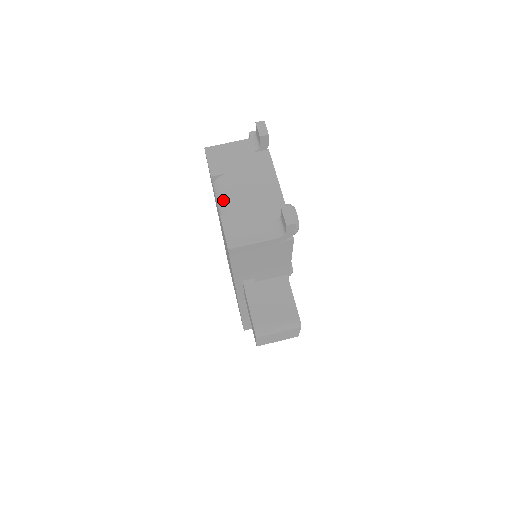
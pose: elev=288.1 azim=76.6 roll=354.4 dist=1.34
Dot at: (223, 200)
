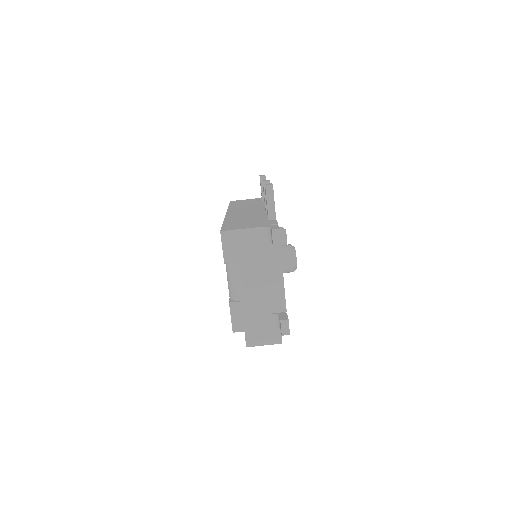
Dot at: (233, 285)
